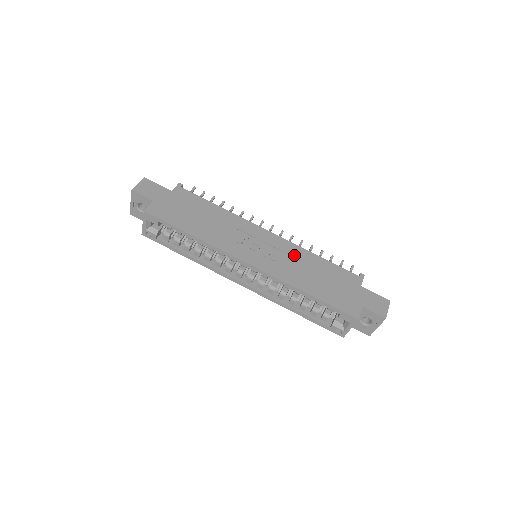
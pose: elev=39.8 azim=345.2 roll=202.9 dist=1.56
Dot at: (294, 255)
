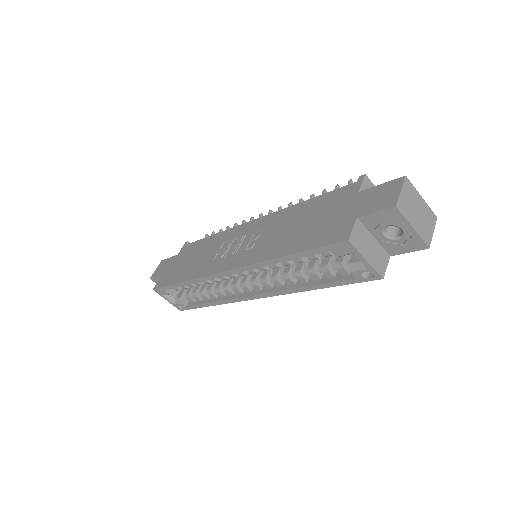
Dot at: (274, 224)
